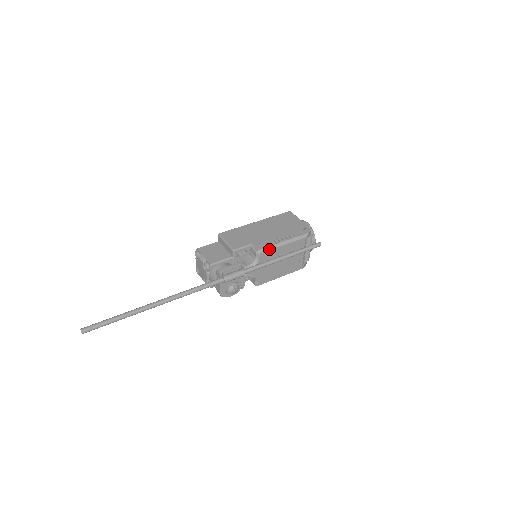
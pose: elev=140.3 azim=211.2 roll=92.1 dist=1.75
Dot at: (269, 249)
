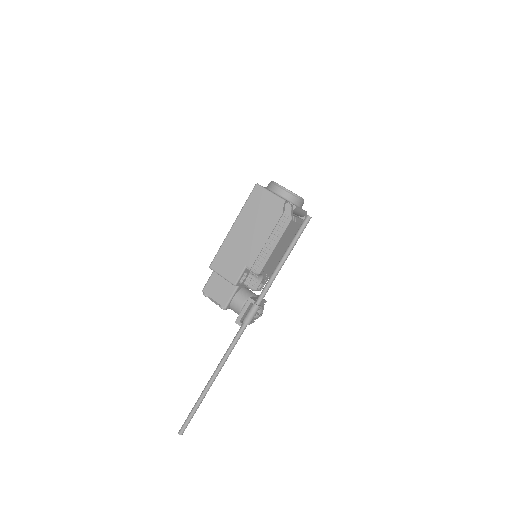
Dot at: (265, 263)
